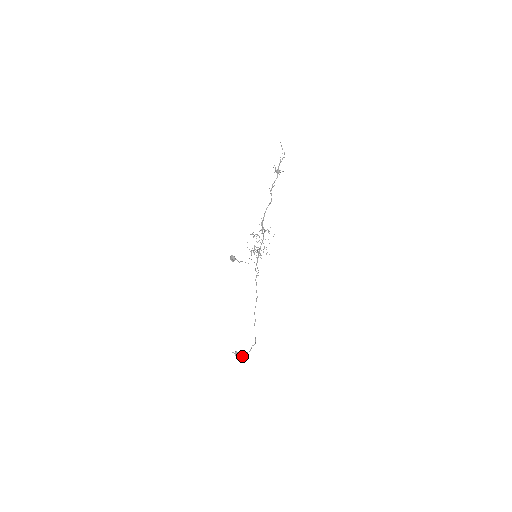
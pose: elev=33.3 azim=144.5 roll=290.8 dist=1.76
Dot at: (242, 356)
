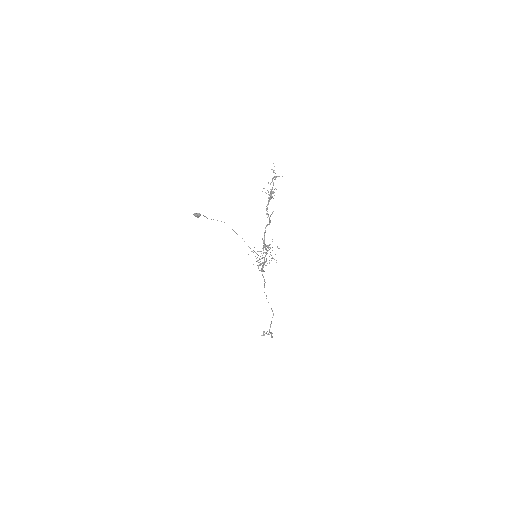
Dot at: (269, 332)
